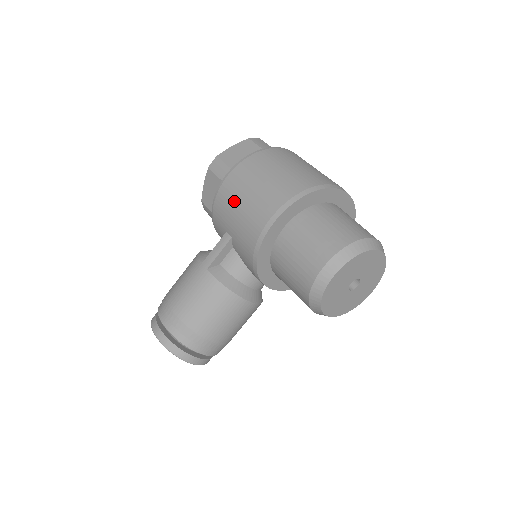
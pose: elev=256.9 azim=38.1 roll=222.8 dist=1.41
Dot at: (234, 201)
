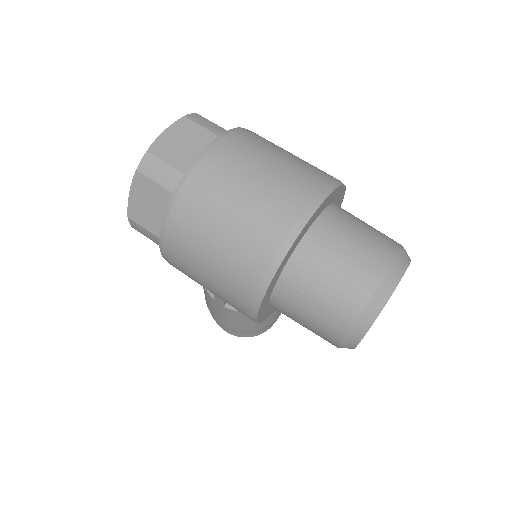
Dot at: occluded
